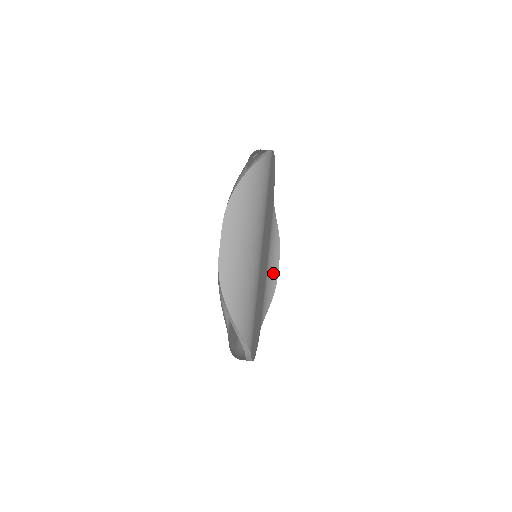
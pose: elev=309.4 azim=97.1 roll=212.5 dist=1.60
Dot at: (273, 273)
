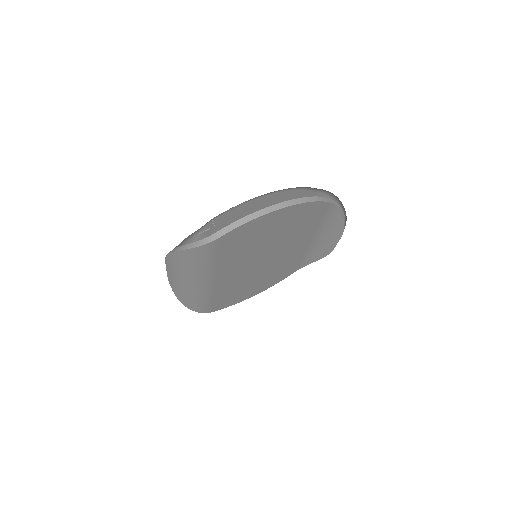
Dot at: (328, 245)
